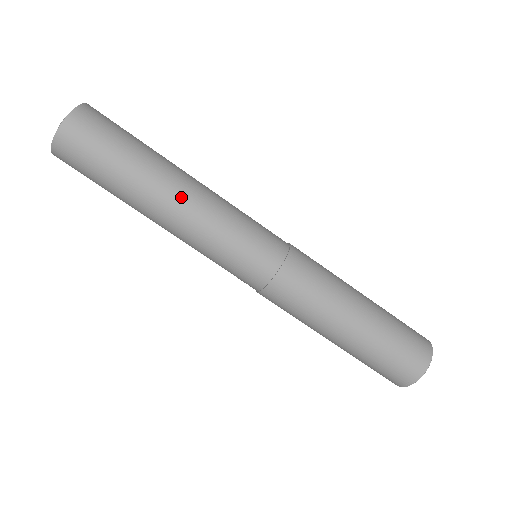
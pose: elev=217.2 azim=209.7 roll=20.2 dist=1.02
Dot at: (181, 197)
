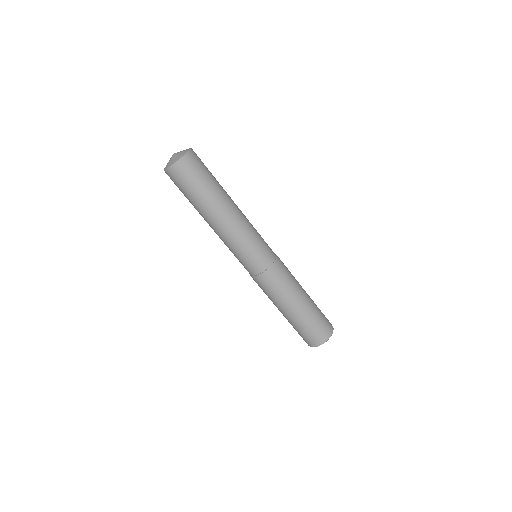
Dot at: (230, 215)
